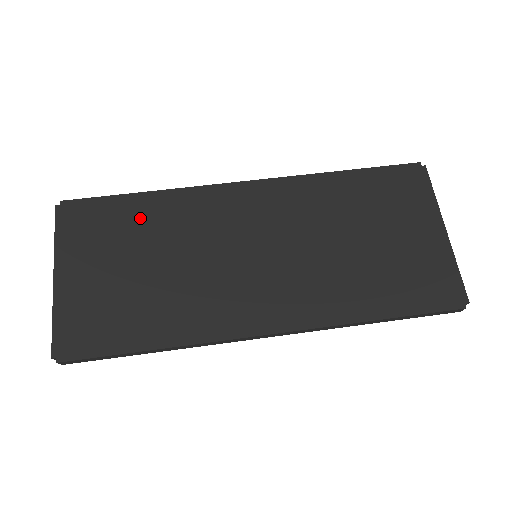
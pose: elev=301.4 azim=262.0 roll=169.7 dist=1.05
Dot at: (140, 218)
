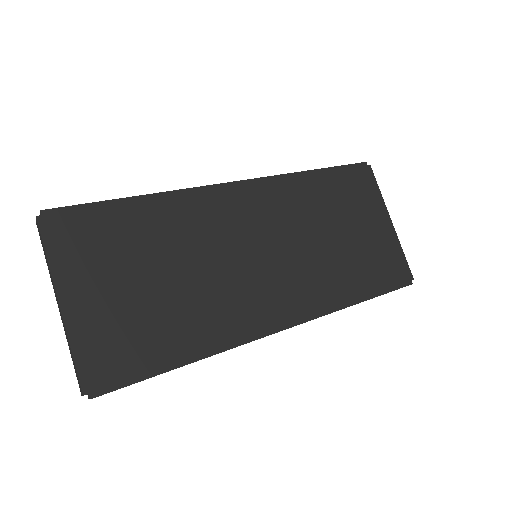
Dot at: (141, 226)
